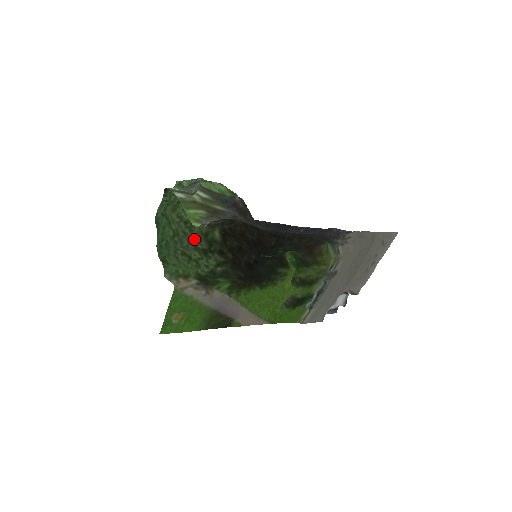
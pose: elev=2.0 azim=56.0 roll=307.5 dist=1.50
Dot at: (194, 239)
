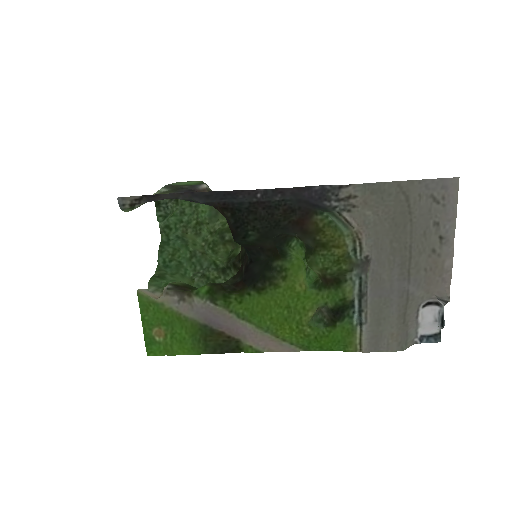
Dot at: (217, 260)
